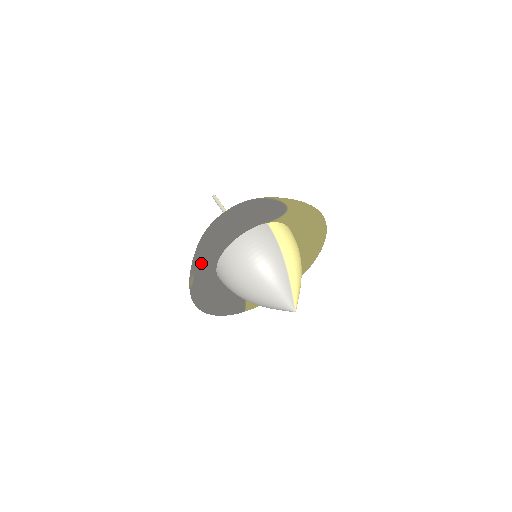
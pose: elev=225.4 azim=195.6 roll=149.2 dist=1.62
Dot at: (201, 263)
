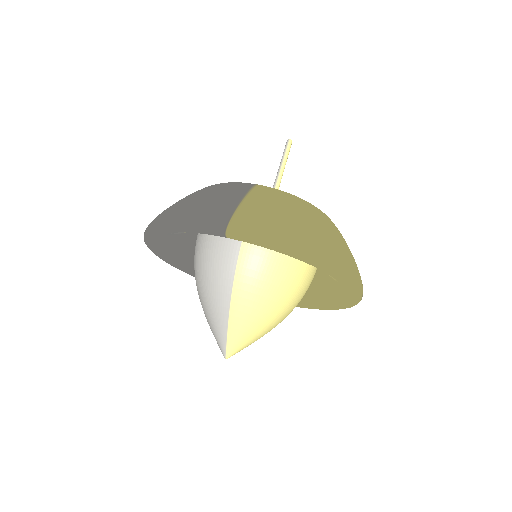
Dot at: occluded
